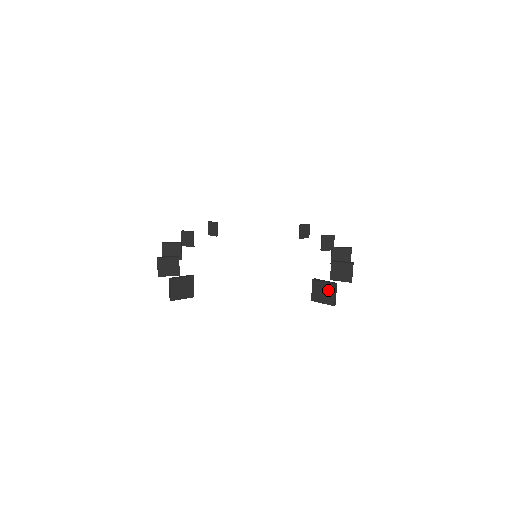
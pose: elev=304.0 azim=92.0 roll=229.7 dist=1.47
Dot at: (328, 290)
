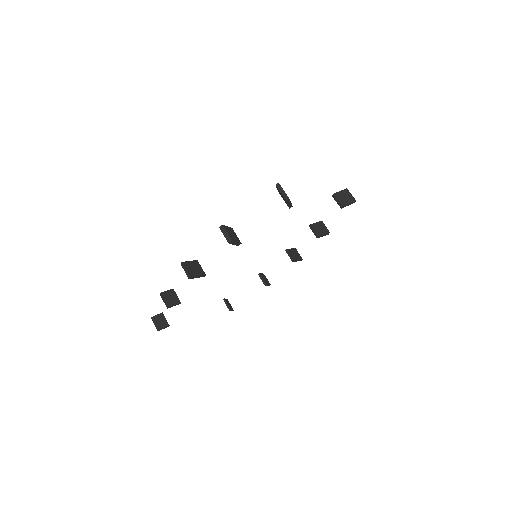
Dot at: (346, 194)
